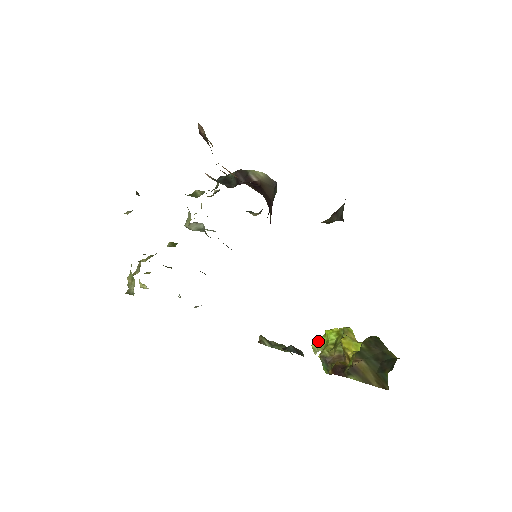
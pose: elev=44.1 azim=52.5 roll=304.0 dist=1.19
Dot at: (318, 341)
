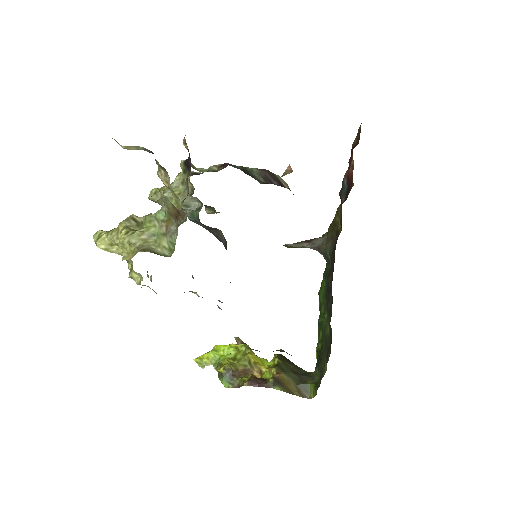
Dot at: (205, 355)
